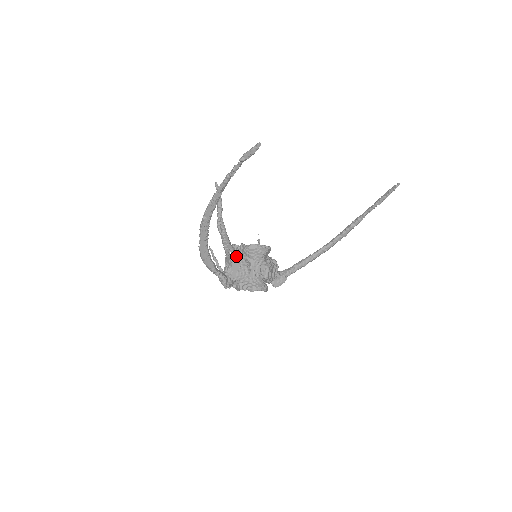
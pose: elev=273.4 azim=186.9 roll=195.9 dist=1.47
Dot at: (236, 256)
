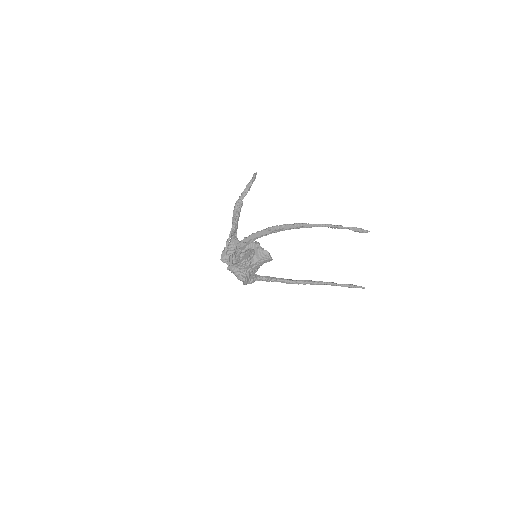
Dot at: (251, 249)
